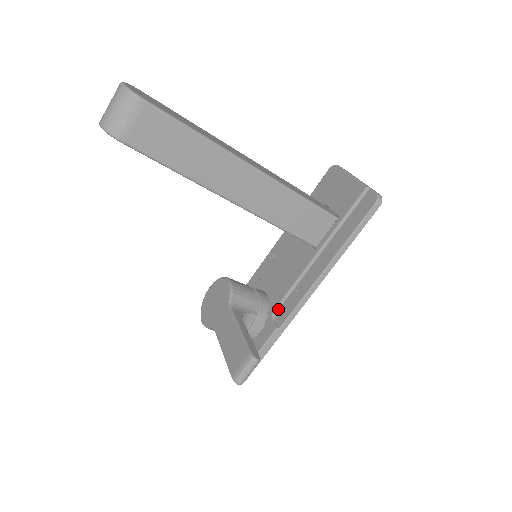
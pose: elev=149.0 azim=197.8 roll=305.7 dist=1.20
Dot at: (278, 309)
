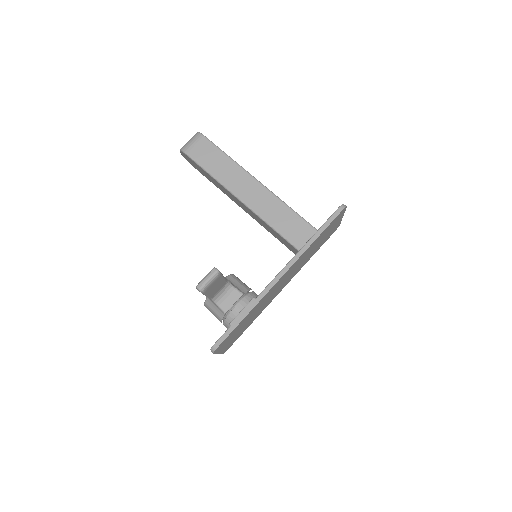
Dot at: occluded
